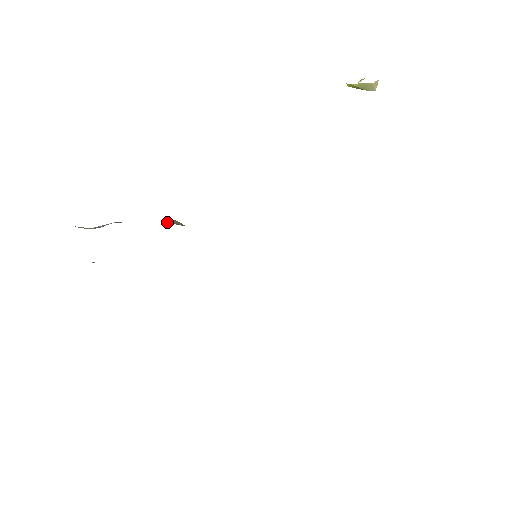
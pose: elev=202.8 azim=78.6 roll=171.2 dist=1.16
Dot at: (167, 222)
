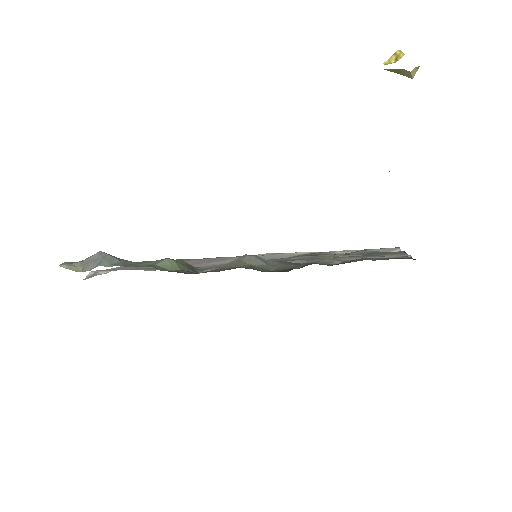
Dot at: (160, 266)
